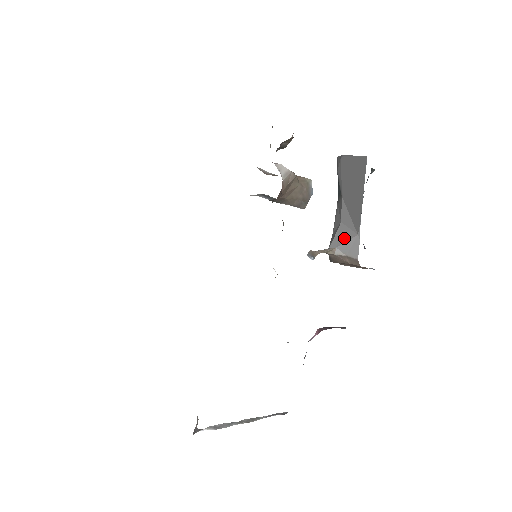
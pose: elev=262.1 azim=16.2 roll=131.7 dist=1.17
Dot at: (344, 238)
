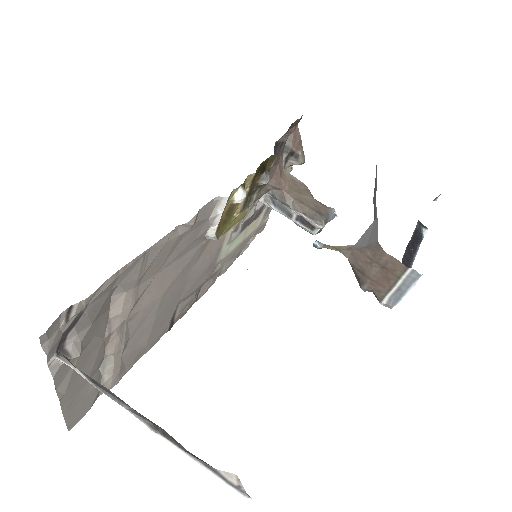
Dot at: (364, 235)
